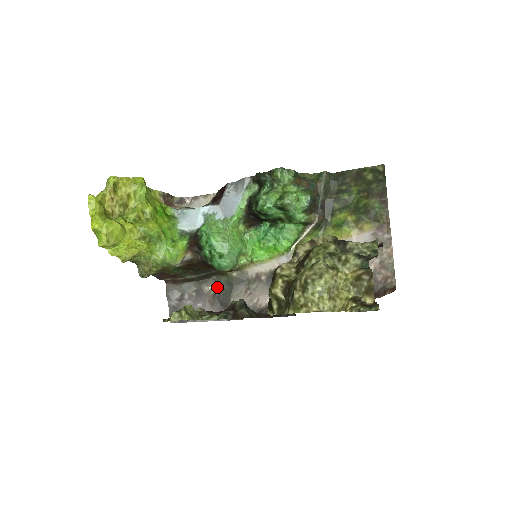
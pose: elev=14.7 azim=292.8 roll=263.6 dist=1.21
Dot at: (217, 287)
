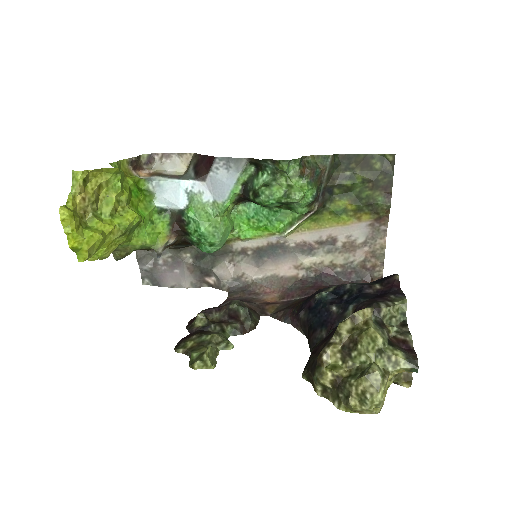
Dot at: (197, 256)
